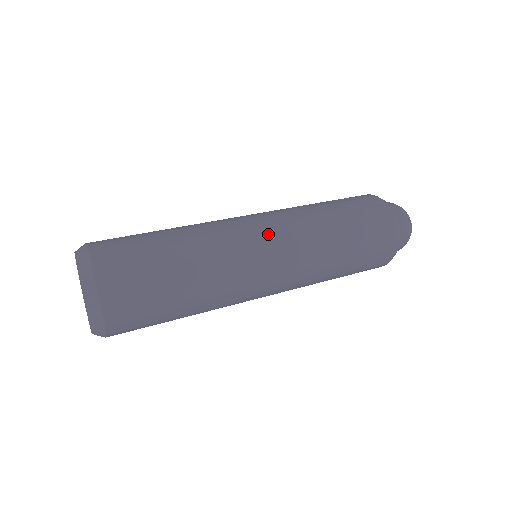
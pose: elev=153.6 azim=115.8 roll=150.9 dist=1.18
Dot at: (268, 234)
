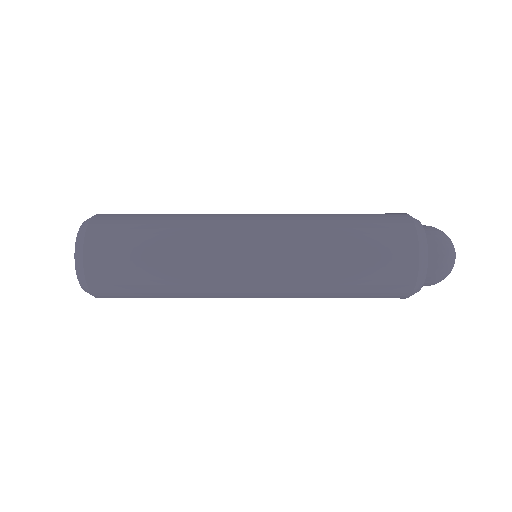
Dot at: occluded
